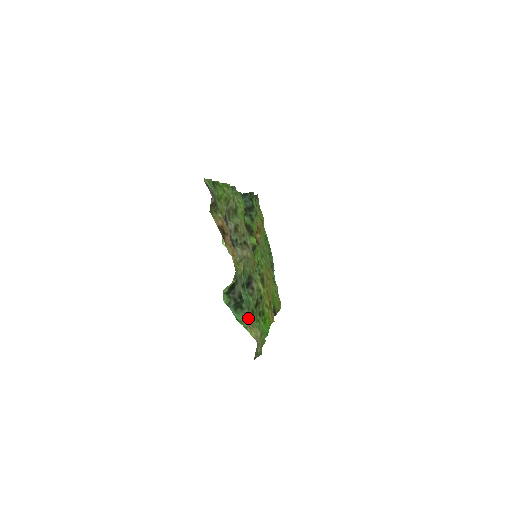
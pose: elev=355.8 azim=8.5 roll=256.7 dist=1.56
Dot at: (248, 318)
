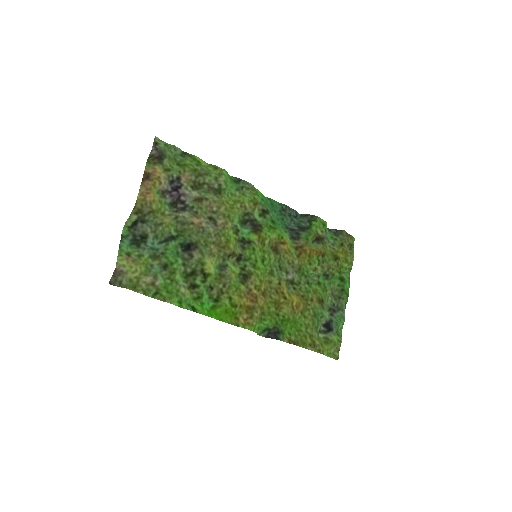
Dot at: (138, 256)
